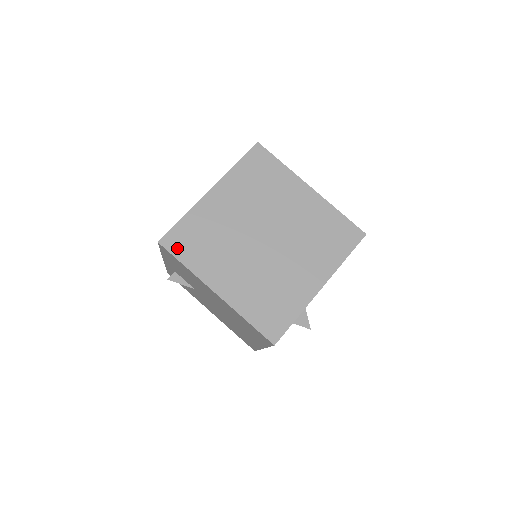
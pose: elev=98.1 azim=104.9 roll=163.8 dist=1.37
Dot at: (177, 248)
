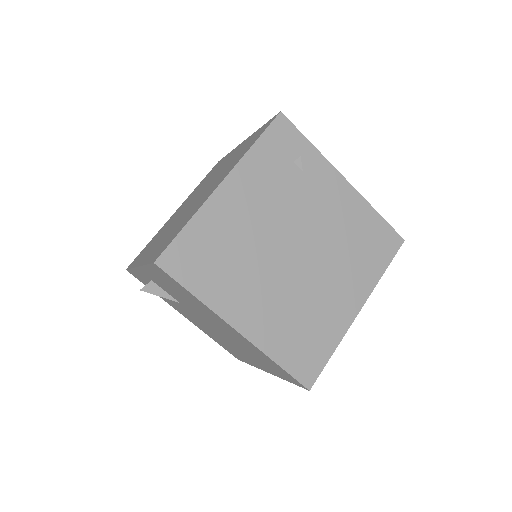
Dot at: (182, 270)
